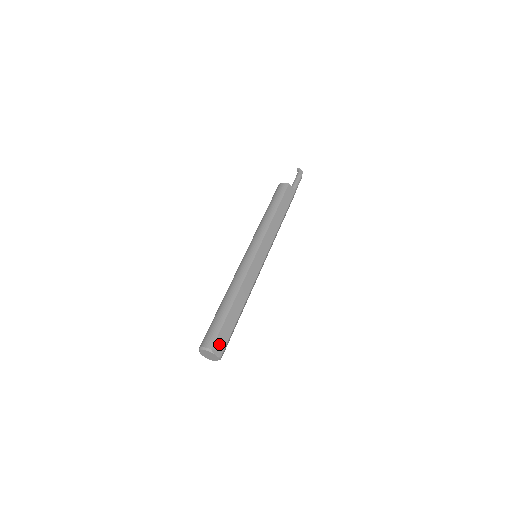
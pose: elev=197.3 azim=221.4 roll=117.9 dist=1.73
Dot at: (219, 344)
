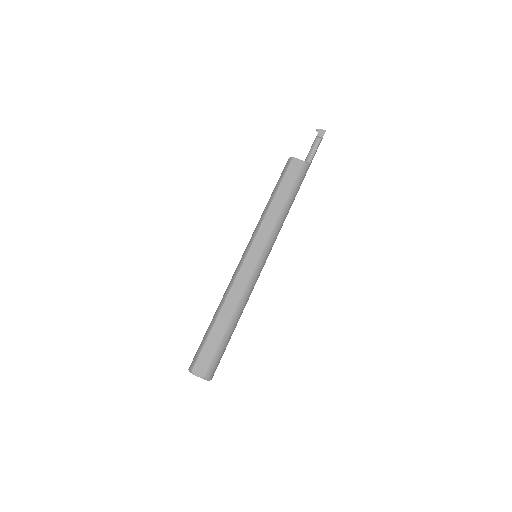
Dot at: (201, 364)
